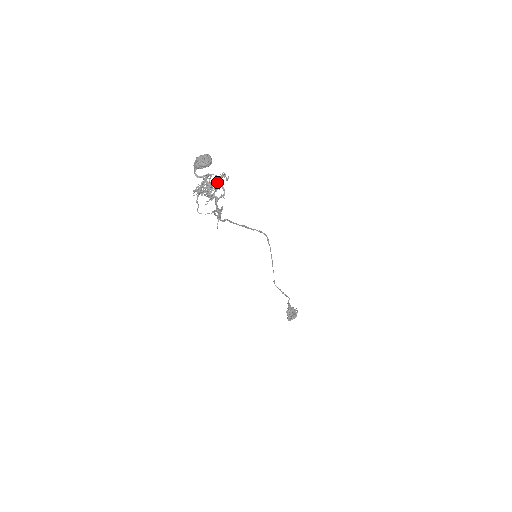
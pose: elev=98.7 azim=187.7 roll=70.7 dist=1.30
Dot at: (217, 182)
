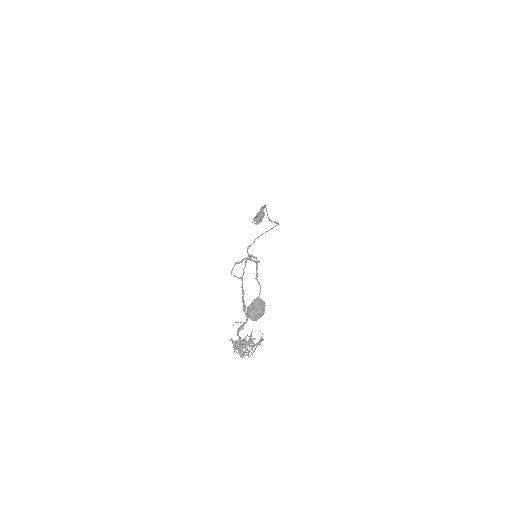
Dot at: (252, 348)
